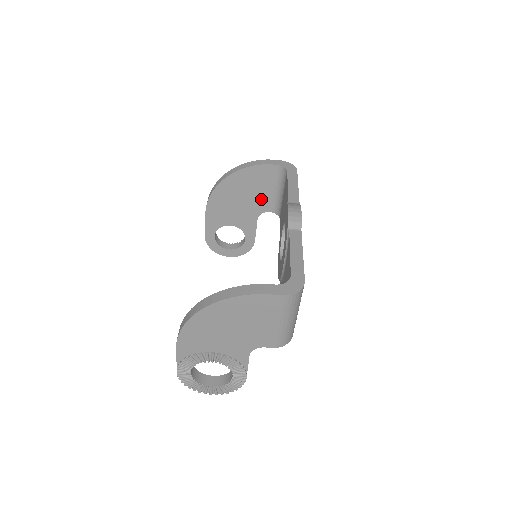
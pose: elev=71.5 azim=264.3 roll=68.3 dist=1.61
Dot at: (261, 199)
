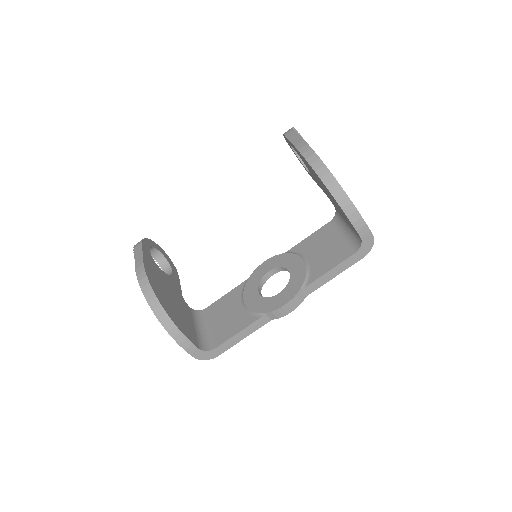
Dot at: occluded
